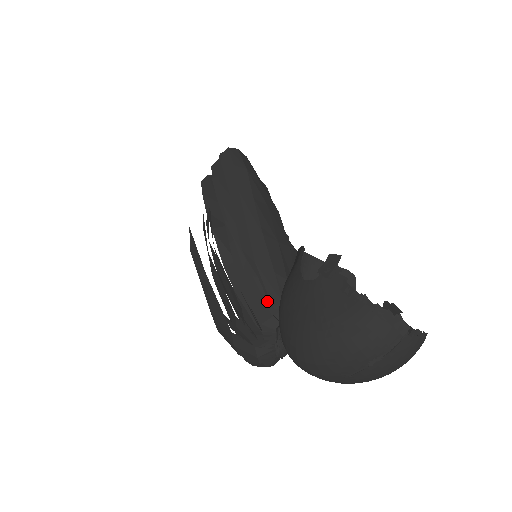
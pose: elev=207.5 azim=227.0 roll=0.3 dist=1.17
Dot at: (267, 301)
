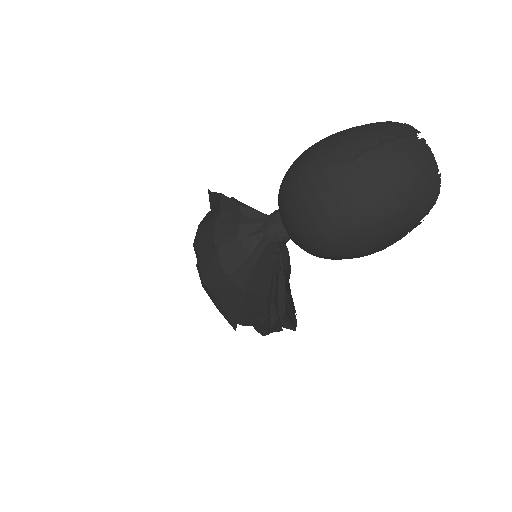
Dot at: occluded
